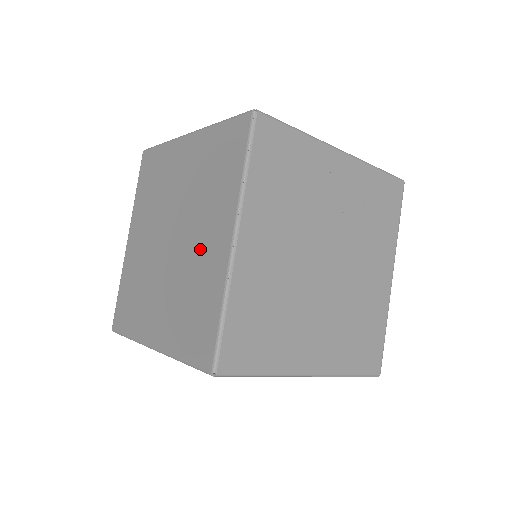
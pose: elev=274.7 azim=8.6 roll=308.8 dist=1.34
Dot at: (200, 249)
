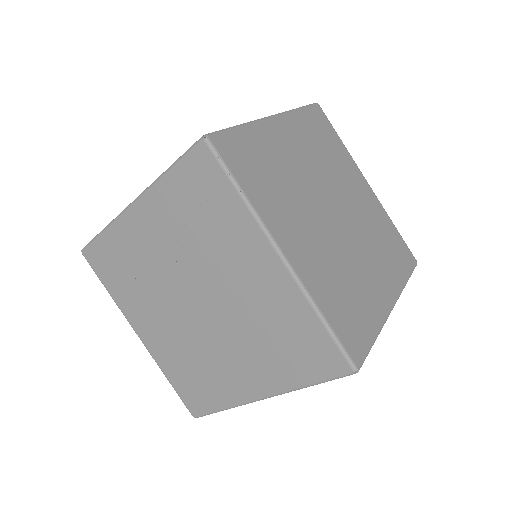
Dot at: (246, 289)
